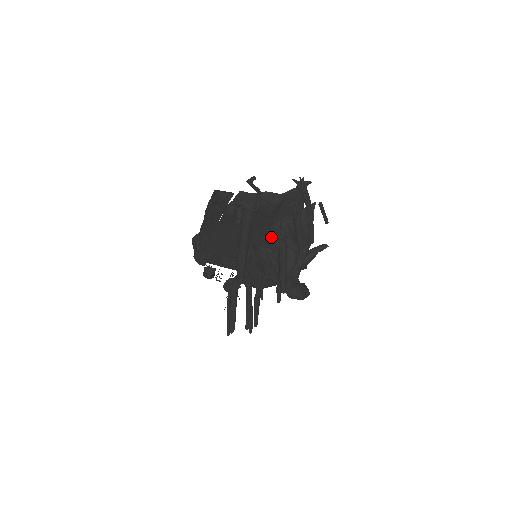
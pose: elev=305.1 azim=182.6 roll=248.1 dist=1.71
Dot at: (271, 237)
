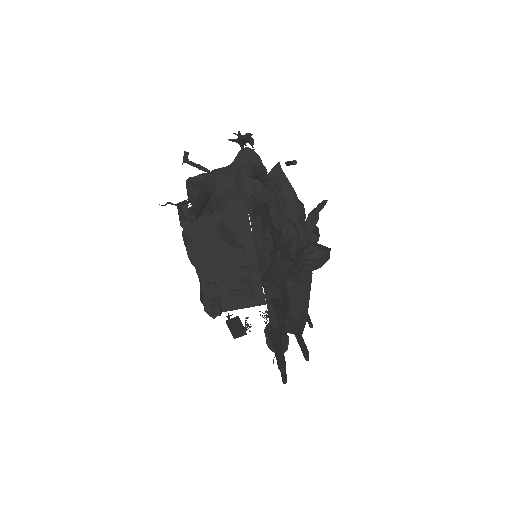
Dot at: (259, 225)
